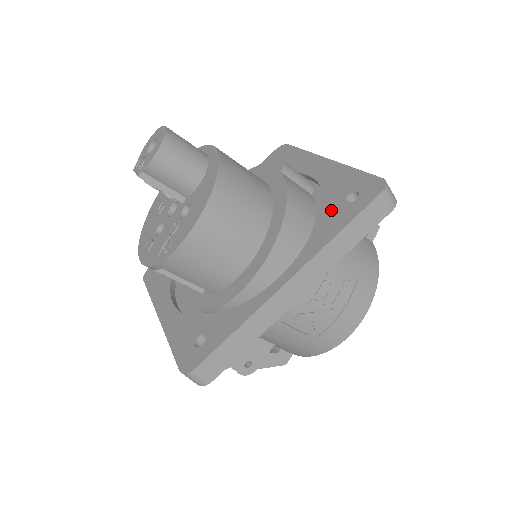
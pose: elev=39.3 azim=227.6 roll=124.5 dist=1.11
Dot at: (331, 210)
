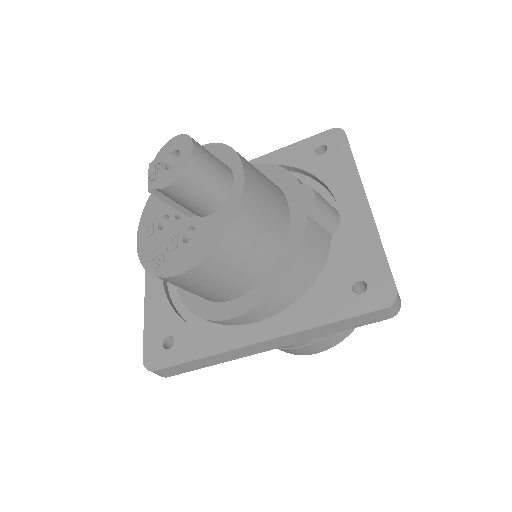
Dot at: (334, 286)
